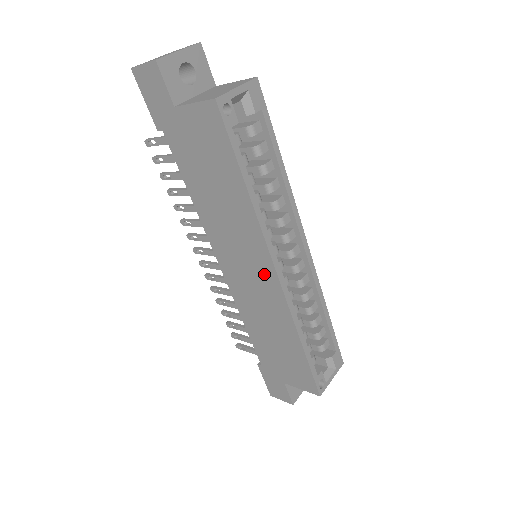
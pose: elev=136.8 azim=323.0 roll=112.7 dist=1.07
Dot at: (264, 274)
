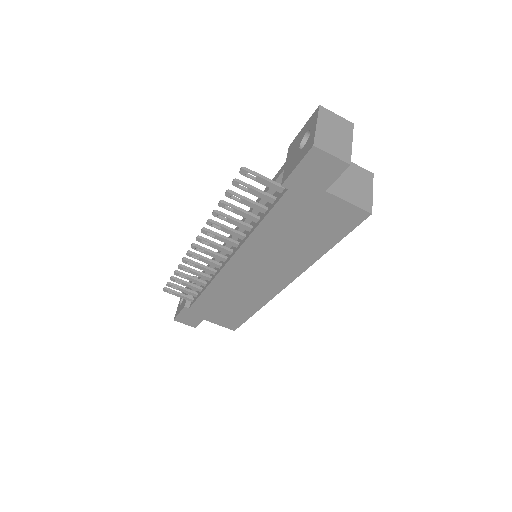
Dot at: (274, 282)
